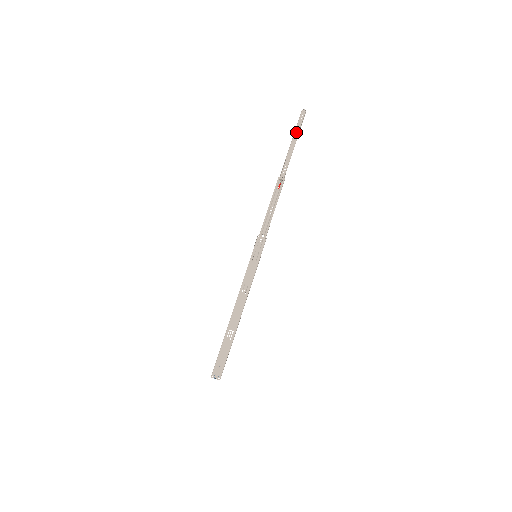
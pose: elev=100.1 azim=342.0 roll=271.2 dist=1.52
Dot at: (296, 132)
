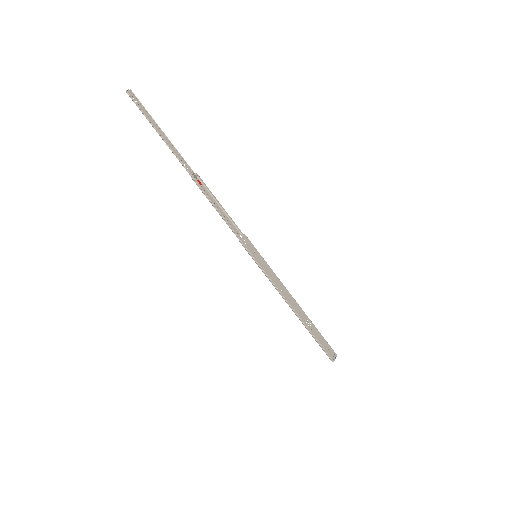
Dot at: (149, 120)
